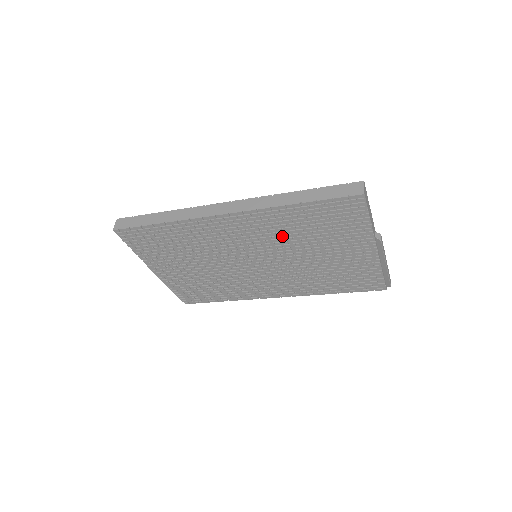
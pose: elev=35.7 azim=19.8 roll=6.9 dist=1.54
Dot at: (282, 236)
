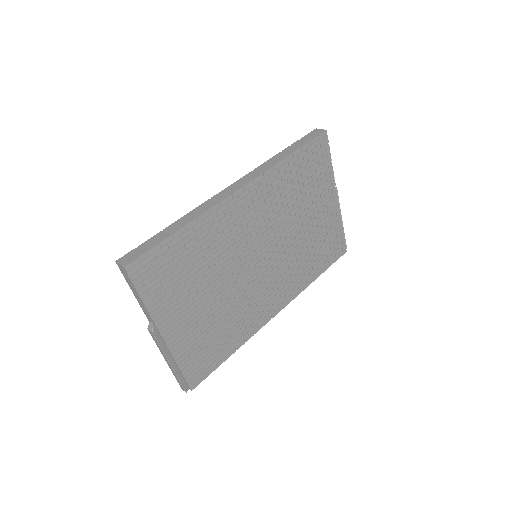
Dot at: (280, 206)
